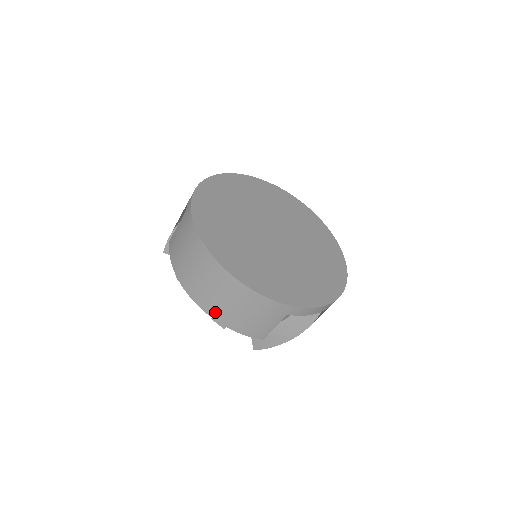
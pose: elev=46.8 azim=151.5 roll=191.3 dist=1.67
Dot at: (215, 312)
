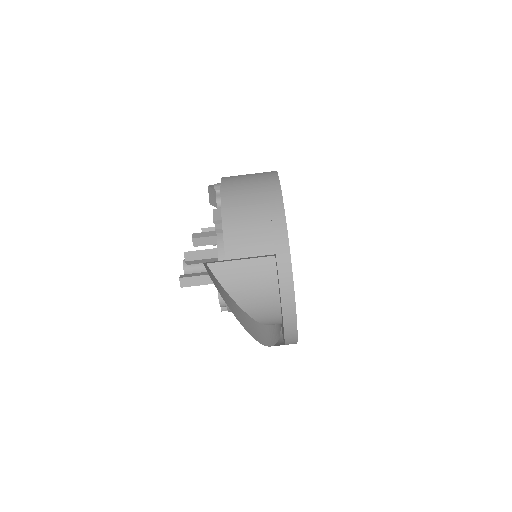
Dot at: (230, 201)
